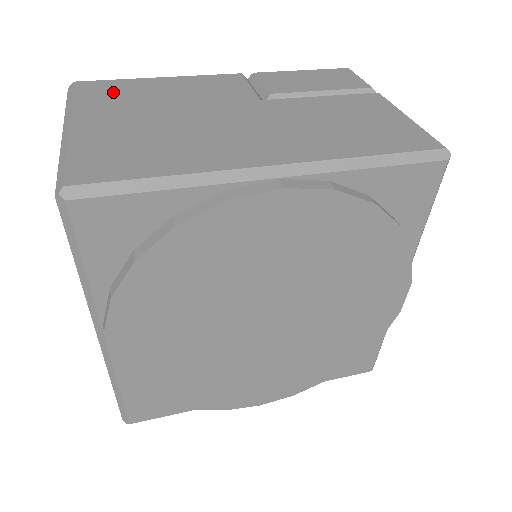
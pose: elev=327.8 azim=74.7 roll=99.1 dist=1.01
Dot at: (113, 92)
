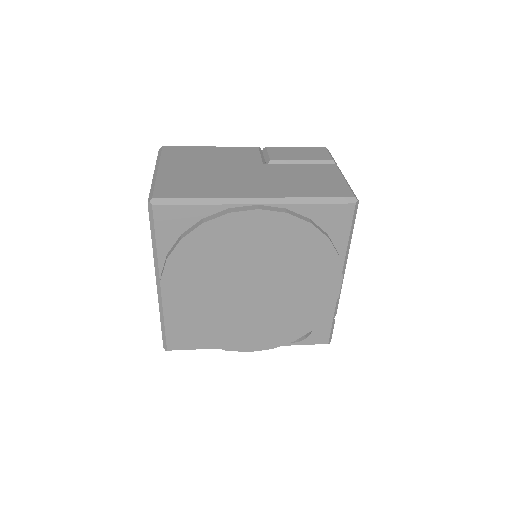
Dot at: (183, 154)
